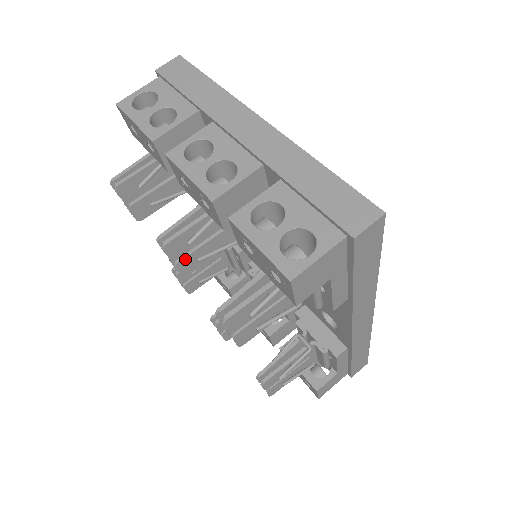
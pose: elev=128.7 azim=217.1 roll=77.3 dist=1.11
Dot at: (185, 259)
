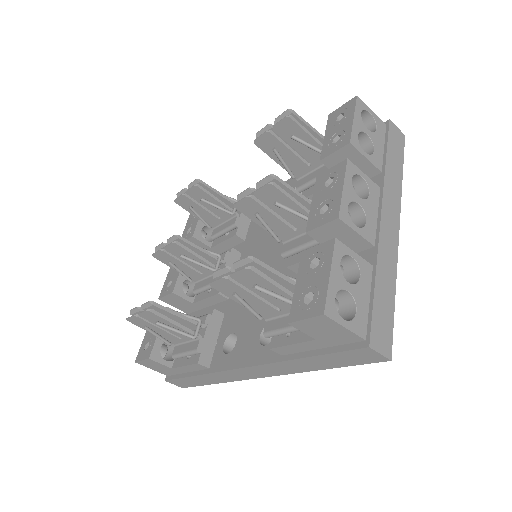
Dot at: (256, 203)
